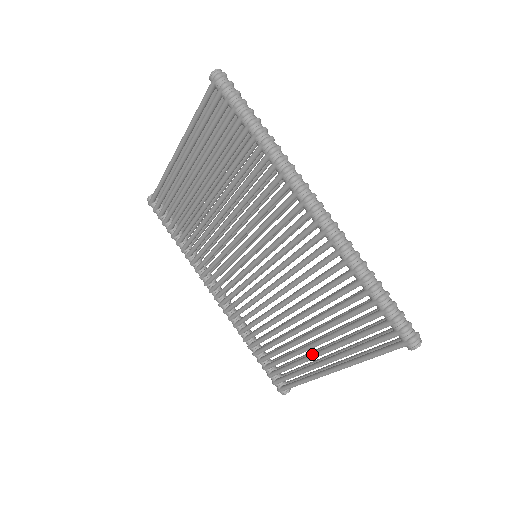
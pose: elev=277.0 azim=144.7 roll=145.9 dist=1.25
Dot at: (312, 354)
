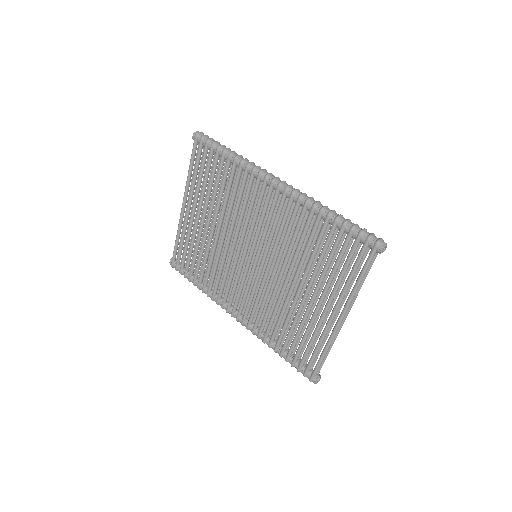
Dot at: (321, 315)
